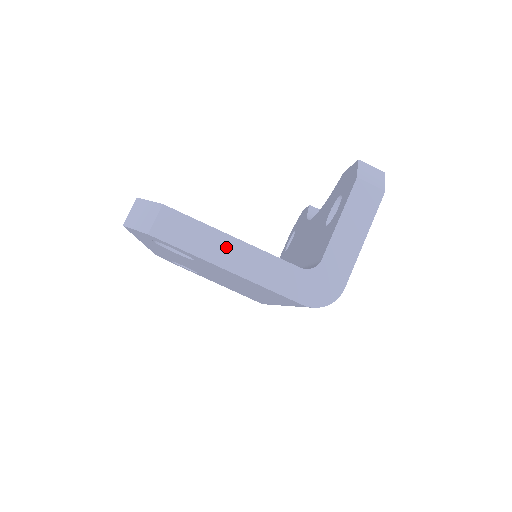
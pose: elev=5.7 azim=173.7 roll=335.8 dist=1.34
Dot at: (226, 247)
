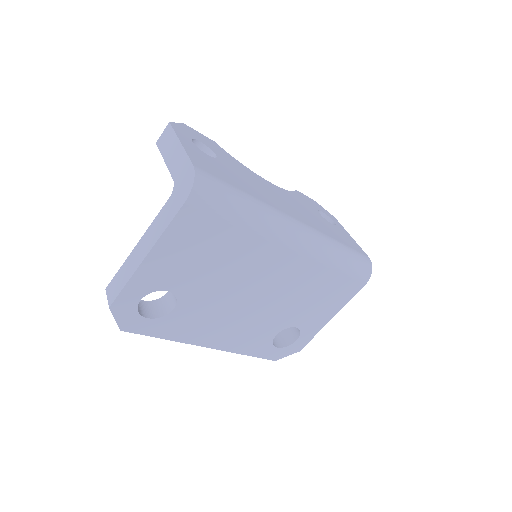
Dot at: (137, 253)
